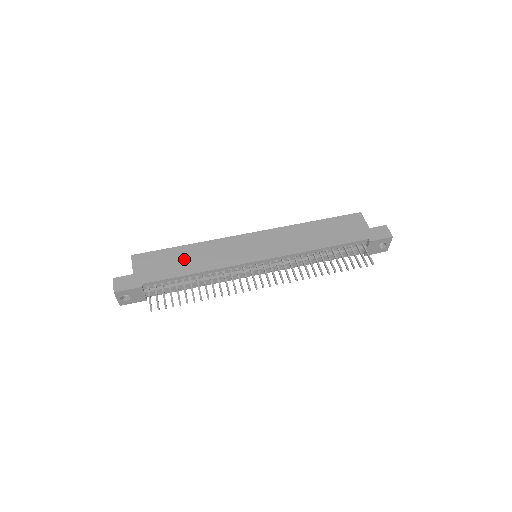
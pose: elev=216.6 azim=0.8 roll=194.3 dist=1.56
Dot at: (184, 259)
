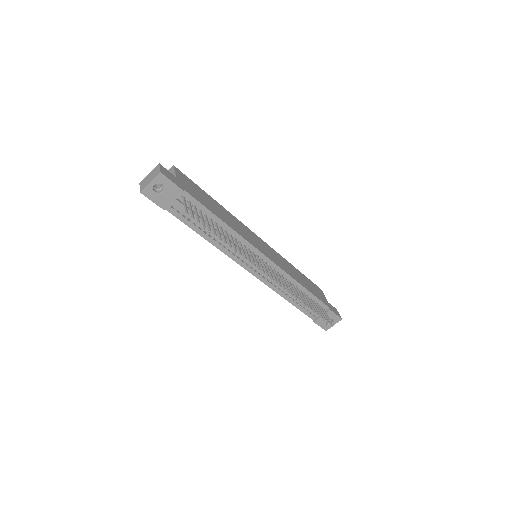
Dot at: (215, 206)
